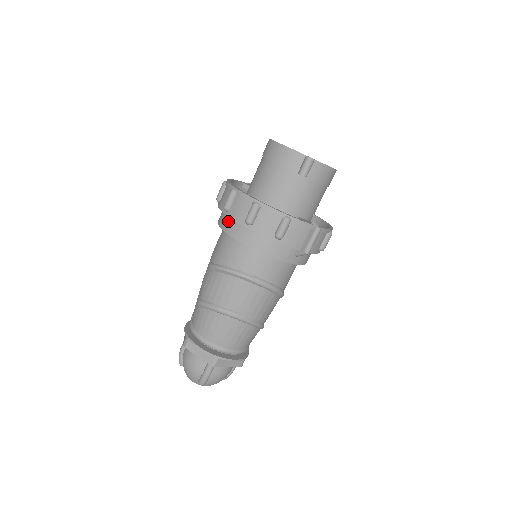
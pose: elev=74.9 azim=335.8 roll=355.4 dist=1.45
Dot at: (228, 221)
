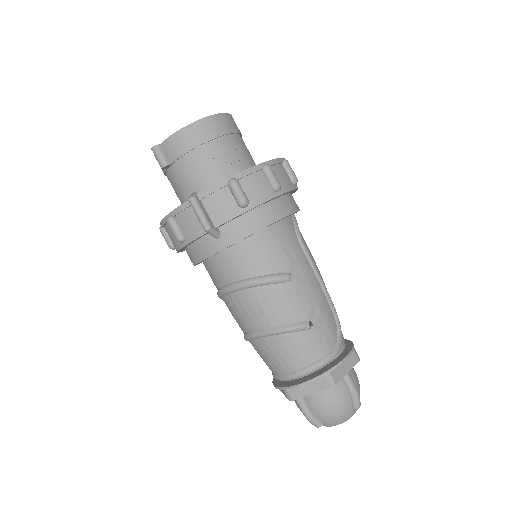
Dot at: occluded
